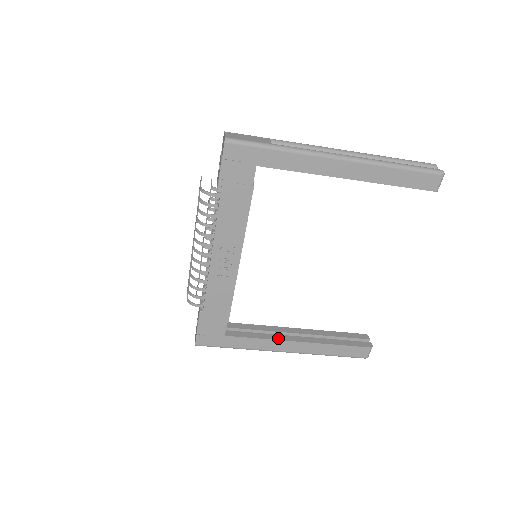
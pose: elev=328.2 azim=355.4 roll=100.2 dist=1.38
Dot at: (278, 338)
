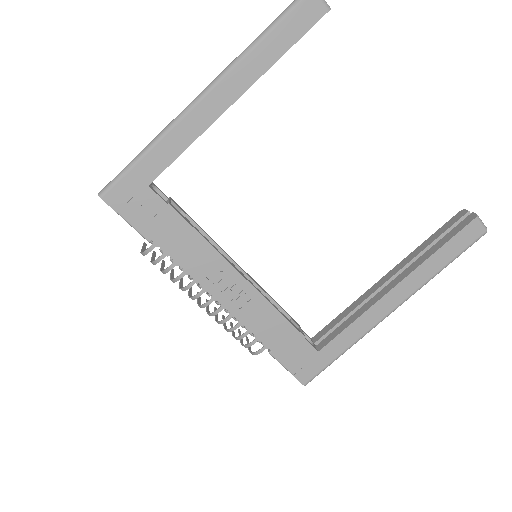
Dot at: (370, 304)
